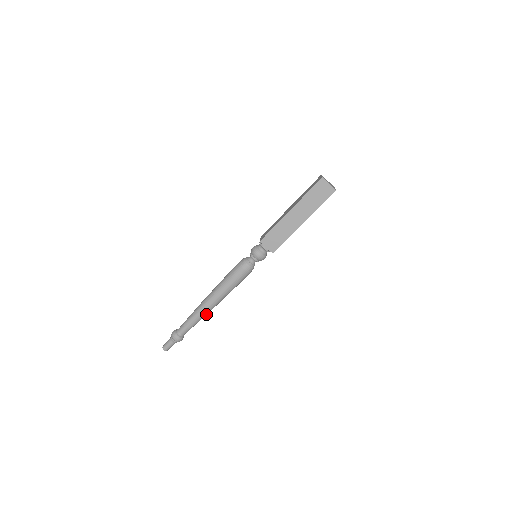
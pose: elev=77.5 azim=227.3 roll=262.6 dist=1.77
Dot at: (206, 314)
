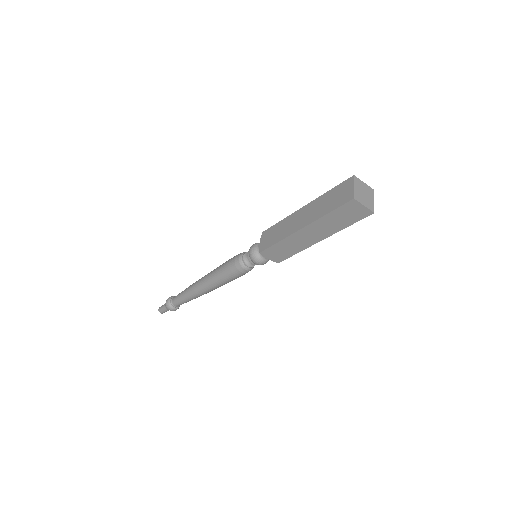
Dot at: occluded
